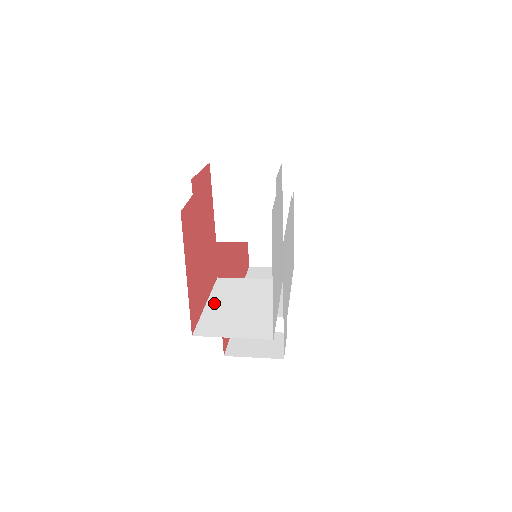
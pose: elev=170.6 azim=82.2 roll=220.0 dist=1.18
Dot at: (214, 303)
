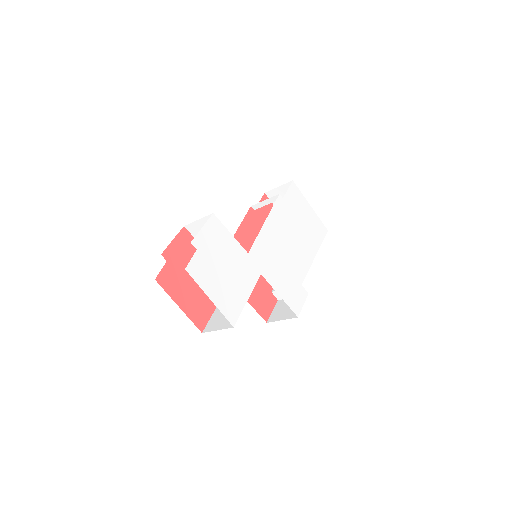
Dot at: occluded
